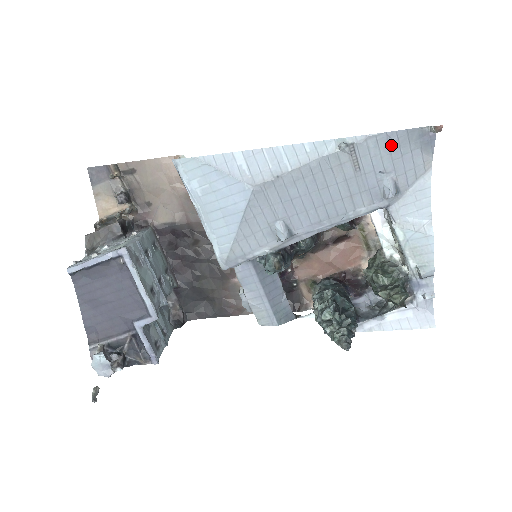
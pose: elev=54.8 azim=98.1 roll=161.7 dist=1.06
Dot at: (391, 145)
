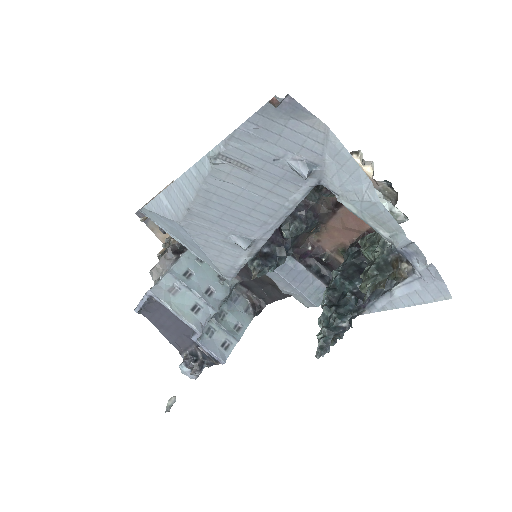
Dot at: (257, 134)
